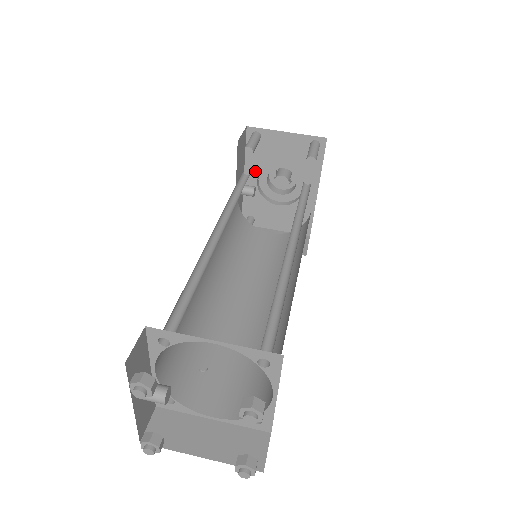
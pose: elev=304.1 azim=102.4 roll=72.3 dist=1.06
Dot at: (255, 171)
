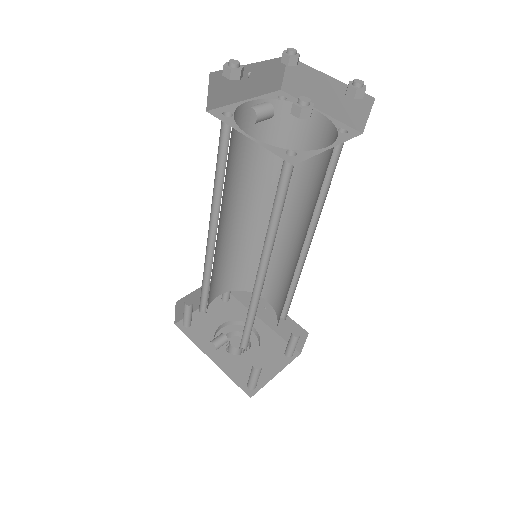
Dot at: (211, 346)
